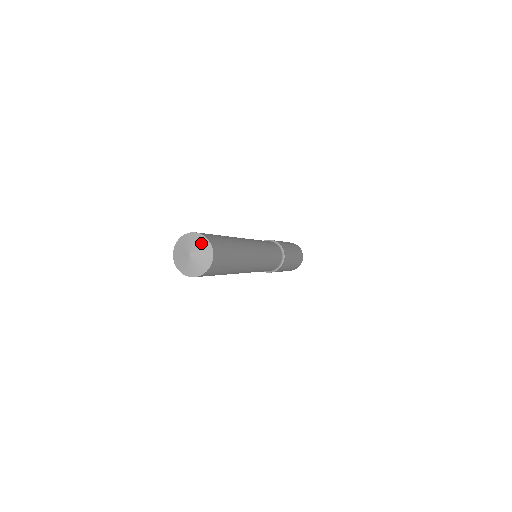
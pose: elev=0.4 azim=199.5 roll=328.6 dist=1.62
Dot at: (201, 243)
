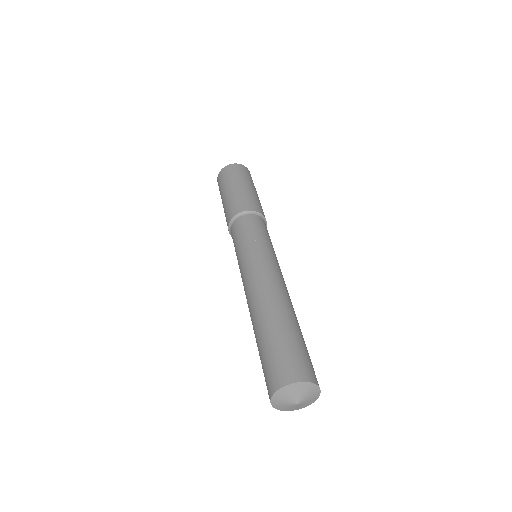
Dot at: (313, 393)
